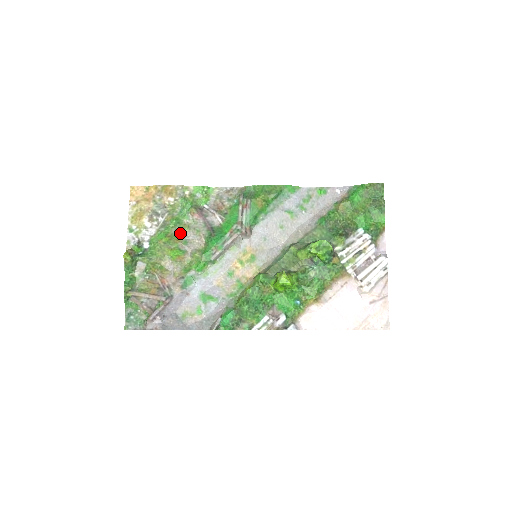
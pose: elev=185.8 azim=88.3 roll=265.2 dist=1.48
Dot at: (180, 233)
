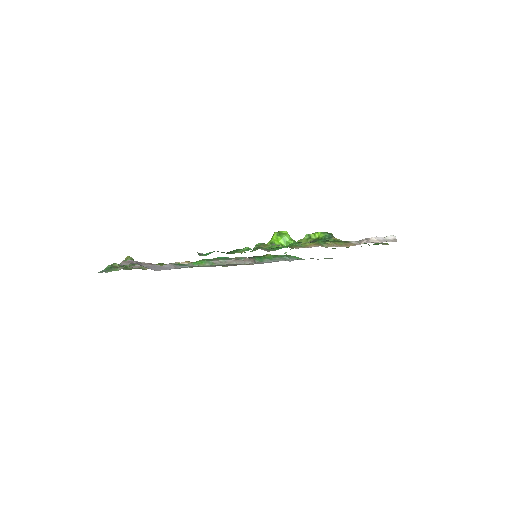
Dot at: occluded
